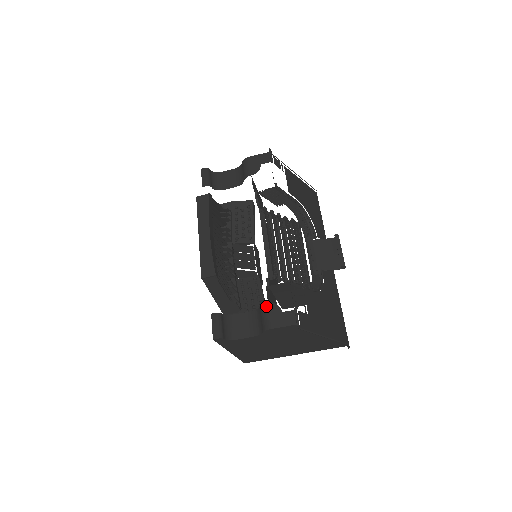
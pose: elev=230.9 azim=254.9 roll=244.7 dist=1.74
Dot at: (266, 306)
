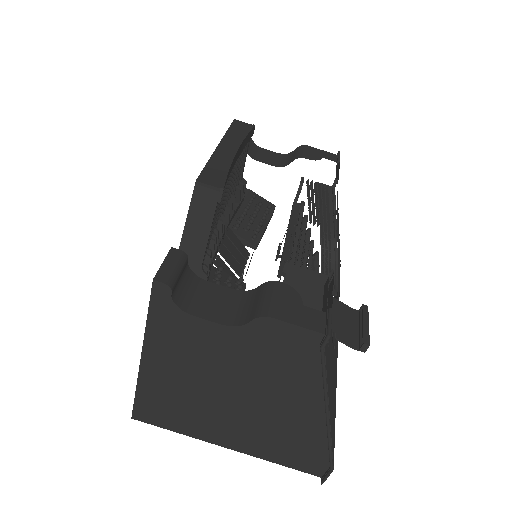
Dot at: (277, 284)
